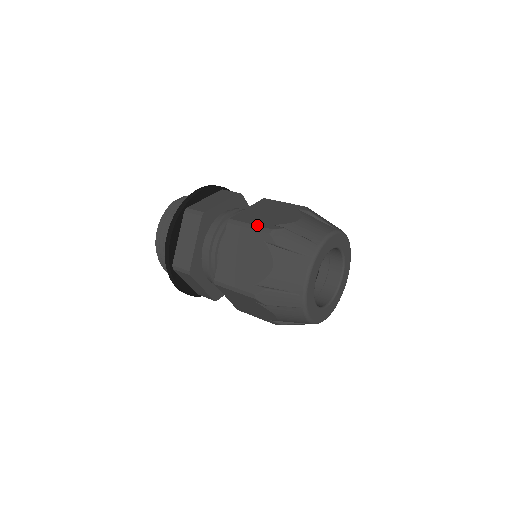
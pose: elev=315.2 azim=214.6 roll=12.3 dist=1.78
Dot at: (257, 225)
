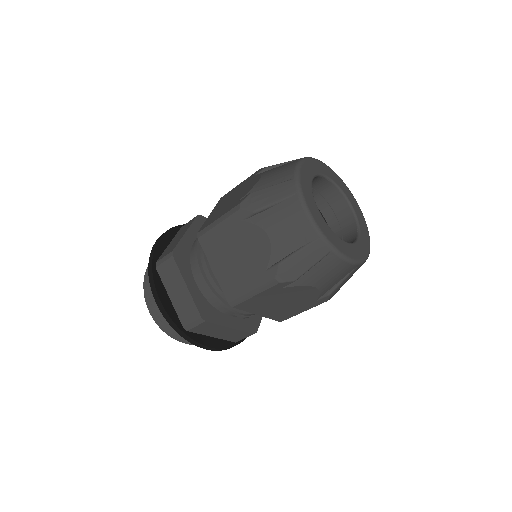
Dot at: occluded
